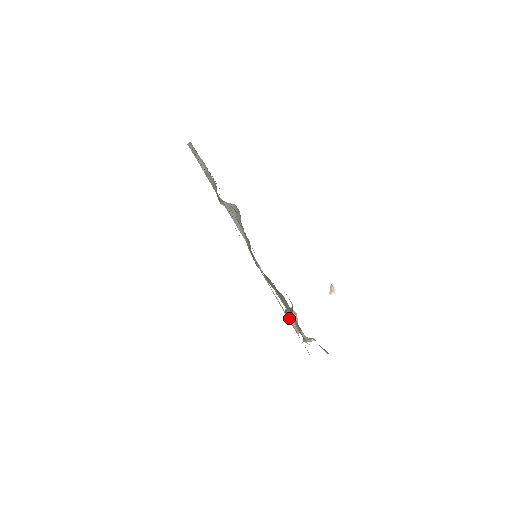
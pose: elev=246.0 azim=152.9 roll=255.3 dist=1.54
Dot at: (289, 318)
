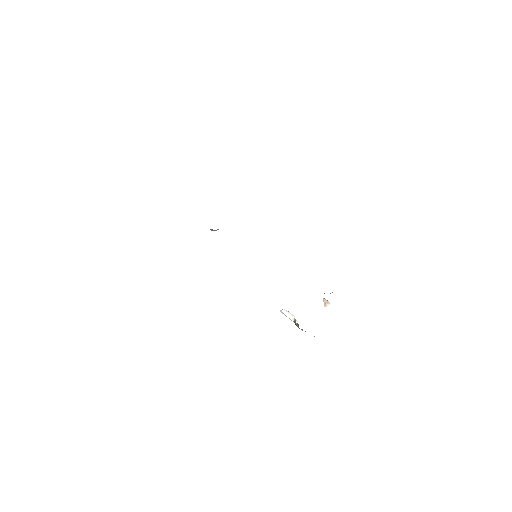
Dot at: occluded
